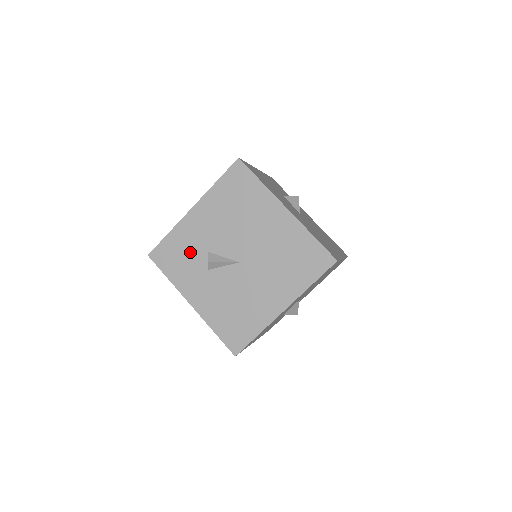
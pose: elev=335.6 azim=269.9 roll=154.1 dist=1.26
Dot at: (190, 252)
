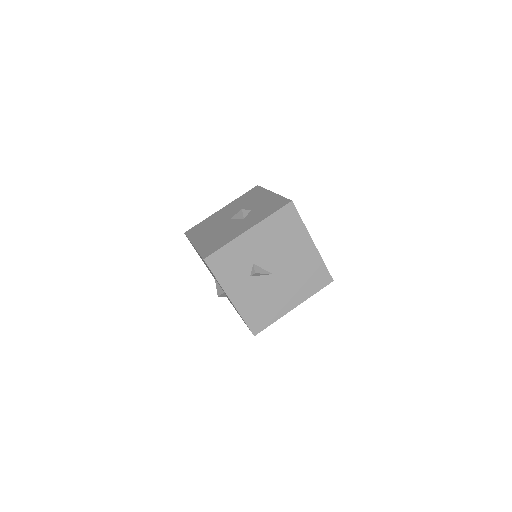
Dot at: (239, 262)
